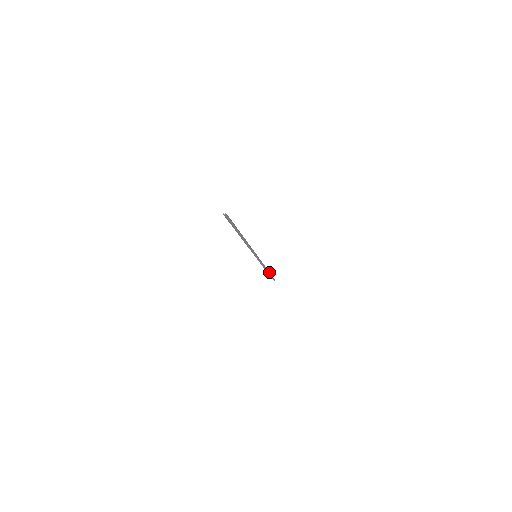
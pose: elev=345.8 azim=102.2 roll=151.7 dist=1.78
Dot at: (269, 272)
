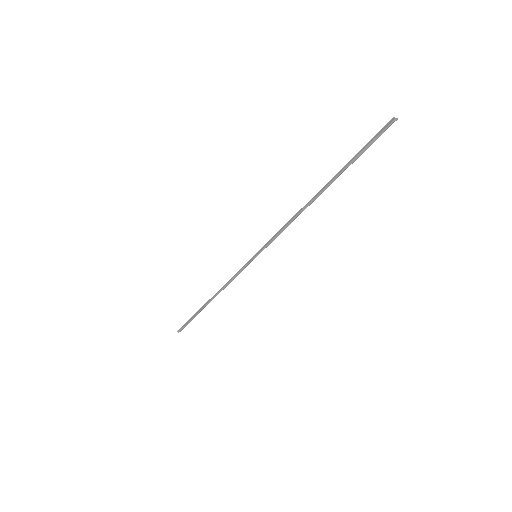
Dot at: (204, 307)
